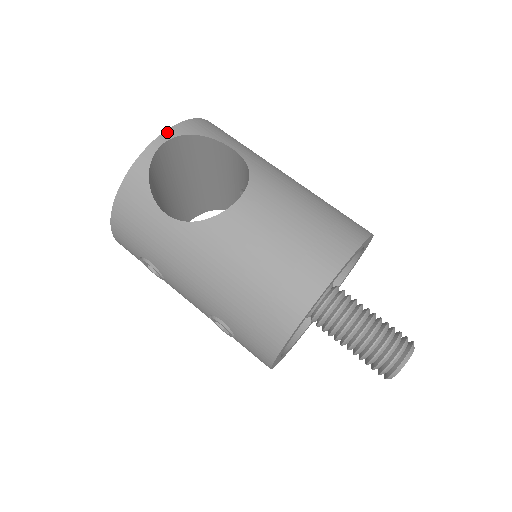
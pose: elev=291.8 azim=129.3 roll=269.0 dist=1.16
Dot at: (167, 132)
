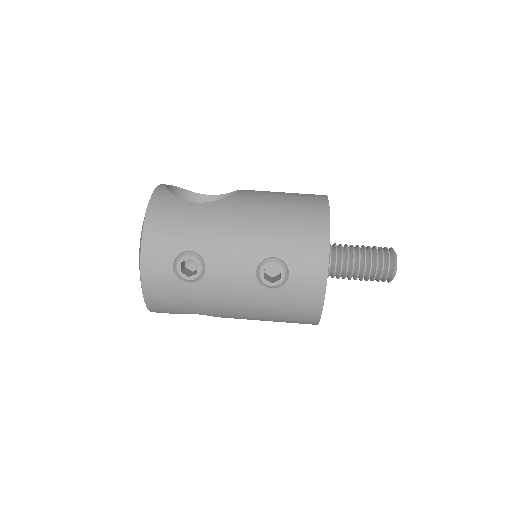
Dot at: occluded
